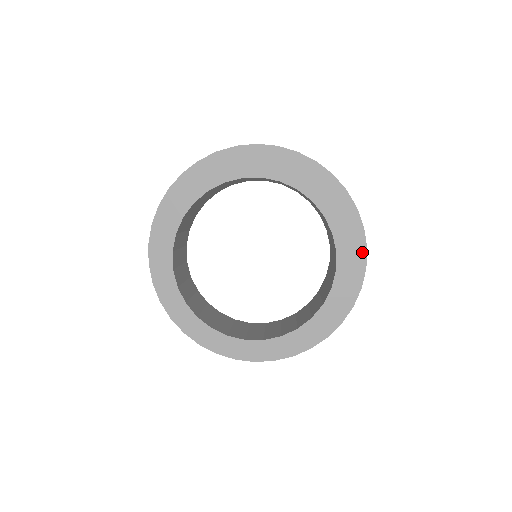
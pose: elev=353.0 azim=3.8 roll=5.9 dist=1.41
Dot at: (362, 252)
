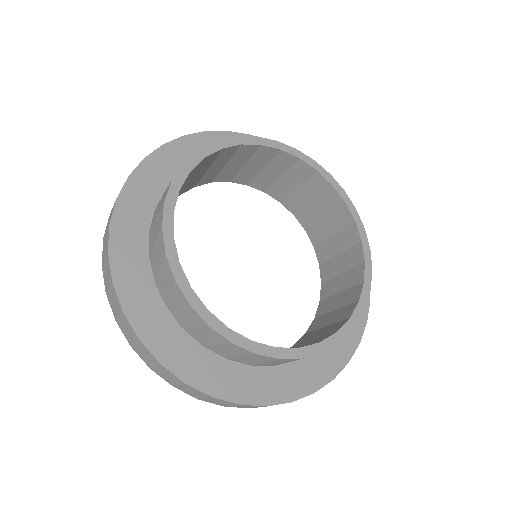
Dot at: (342, 361)
